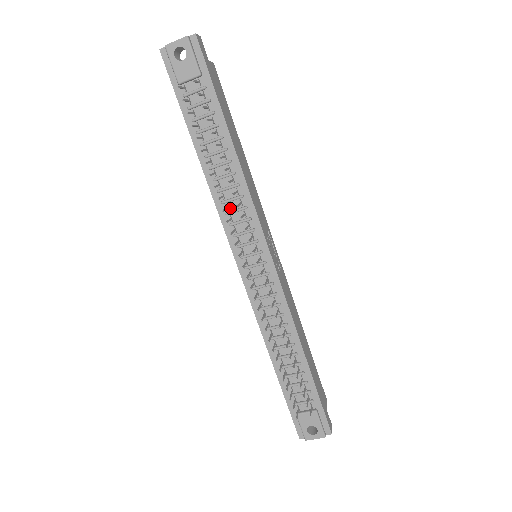
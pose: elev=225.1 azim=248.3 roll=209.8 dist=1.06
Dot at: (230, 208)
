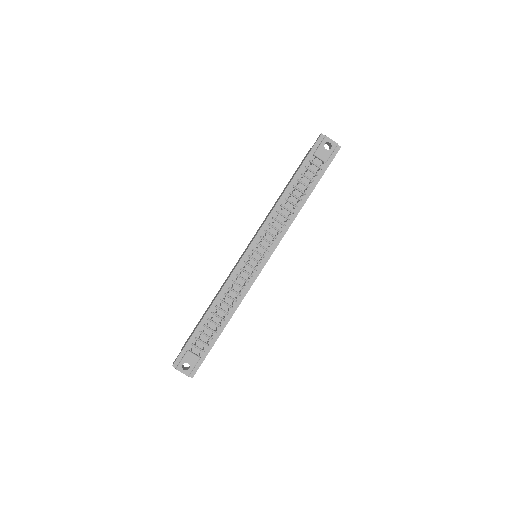
Dot at: (274, 224)
